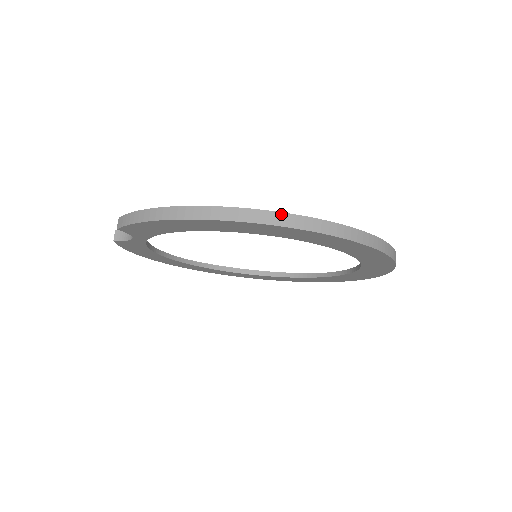
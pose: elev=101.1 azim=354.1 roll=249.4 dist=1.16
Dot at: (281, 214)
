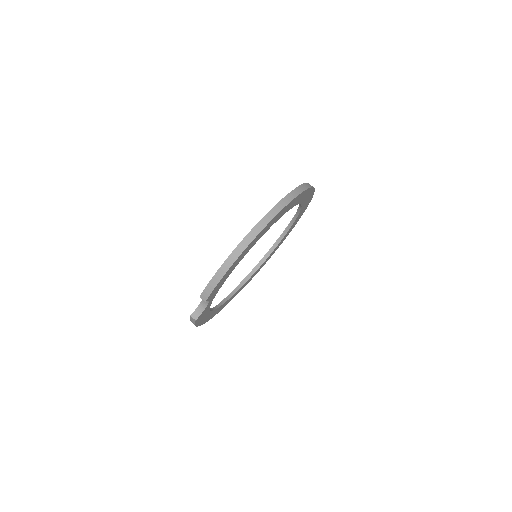
Dot at: (274, 208)
